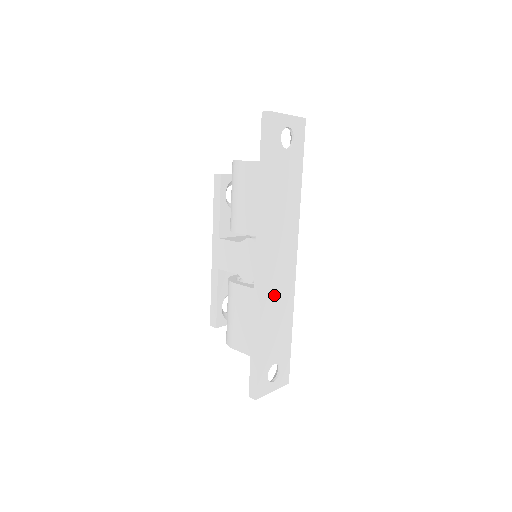
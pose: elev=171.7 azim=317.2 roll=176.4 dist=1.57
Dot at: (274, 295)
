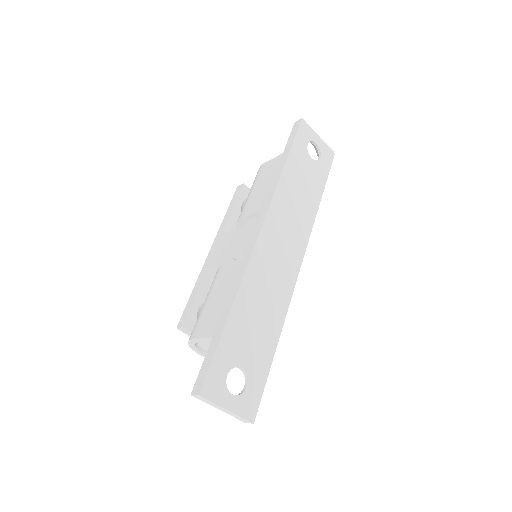
Dot at: (264, 277)
